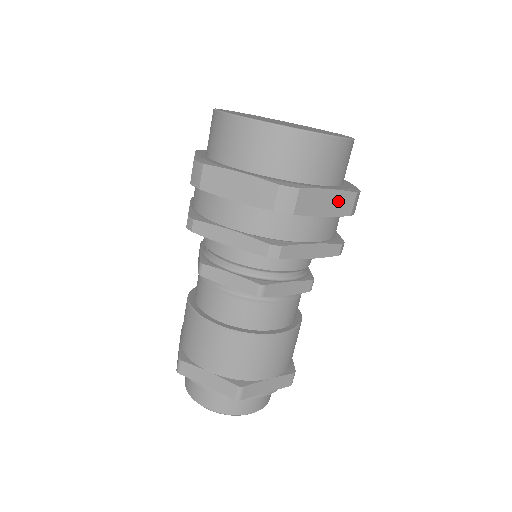
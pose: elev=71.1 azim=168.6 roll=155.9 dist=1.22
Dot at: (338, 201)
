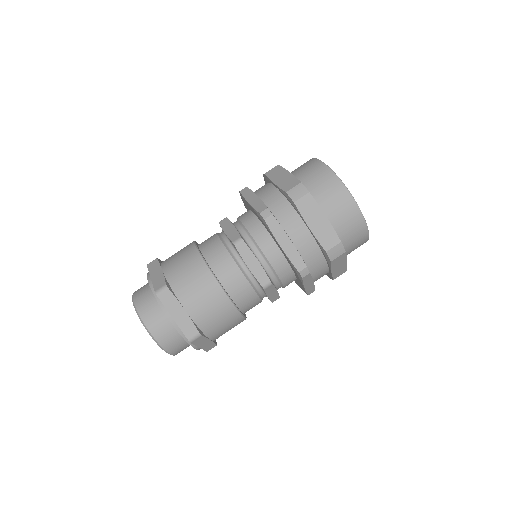
Dot at: (325, 231)
